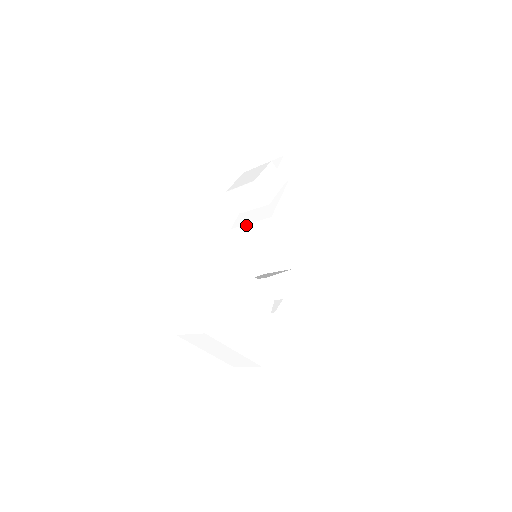
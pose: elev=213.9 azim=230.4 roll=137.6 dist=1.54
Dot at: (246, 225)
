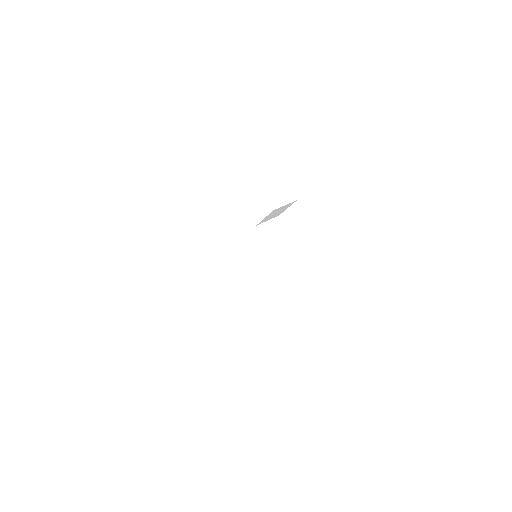
Dot at: (257, 234)
